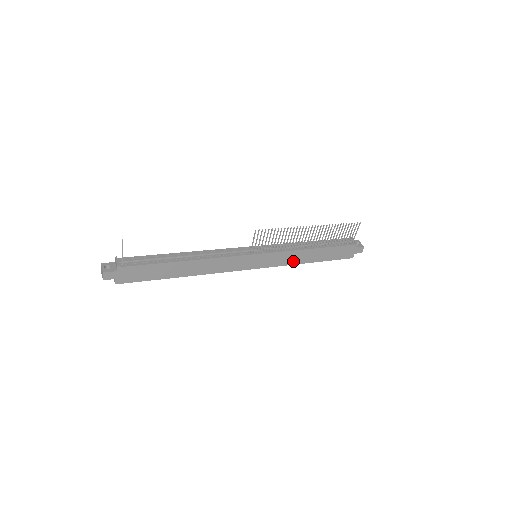
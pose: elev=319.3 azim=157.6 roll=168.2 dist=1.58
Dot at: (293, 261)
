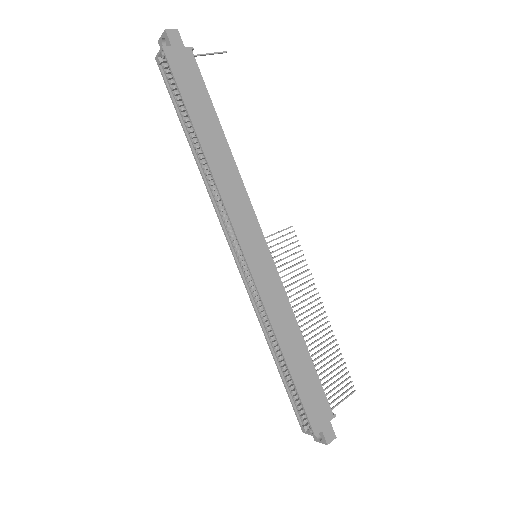
Dot at: (276, 320)
